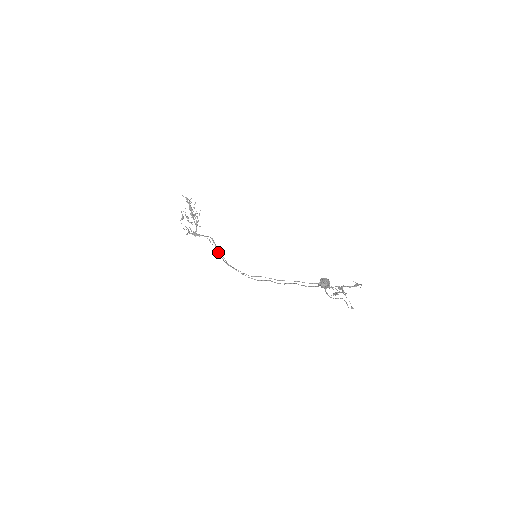
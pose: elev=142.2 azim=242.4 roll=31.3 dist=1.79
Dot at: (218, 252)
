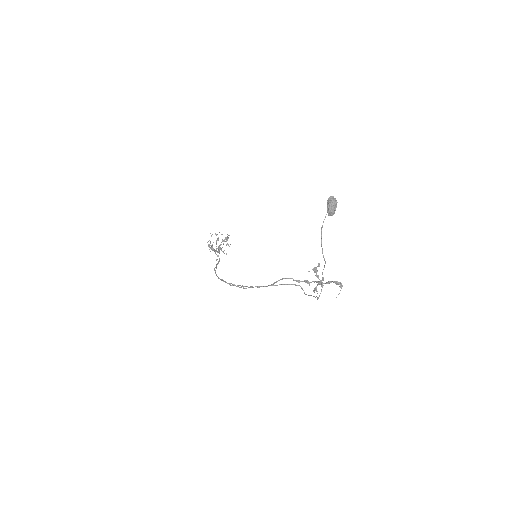
Dot at: (216, 266)
